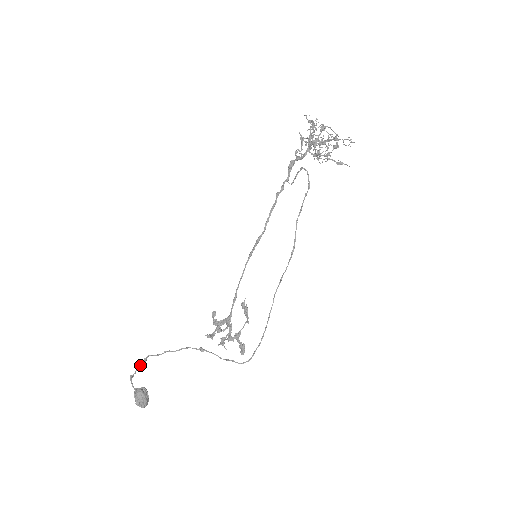
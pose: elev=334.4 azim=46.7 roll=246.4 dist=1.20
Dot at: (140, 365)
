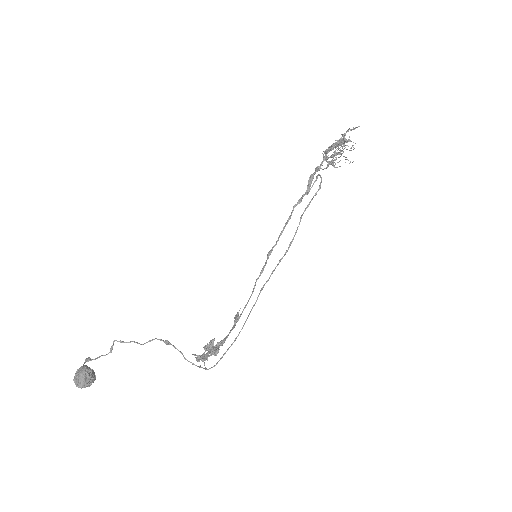
Dot at: occluded
